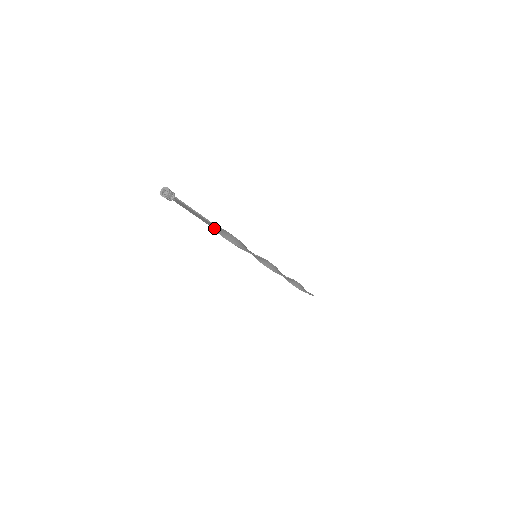
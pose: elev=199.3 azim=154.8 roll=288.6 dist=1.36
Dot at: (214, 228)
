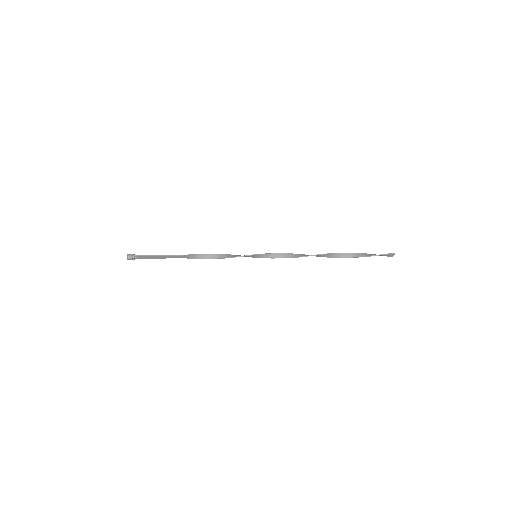
Dot at: (189, 258)
